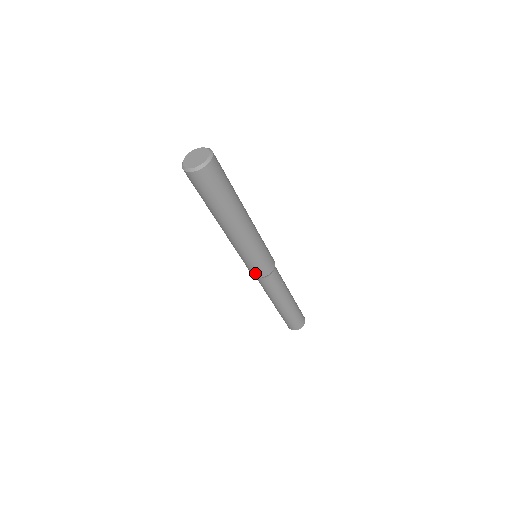
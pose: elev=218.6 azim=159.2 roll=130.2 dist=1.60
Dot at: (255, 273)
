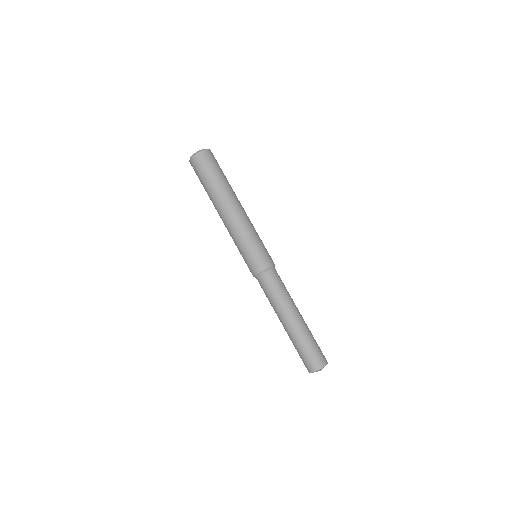
Dot at: (262, 263)
